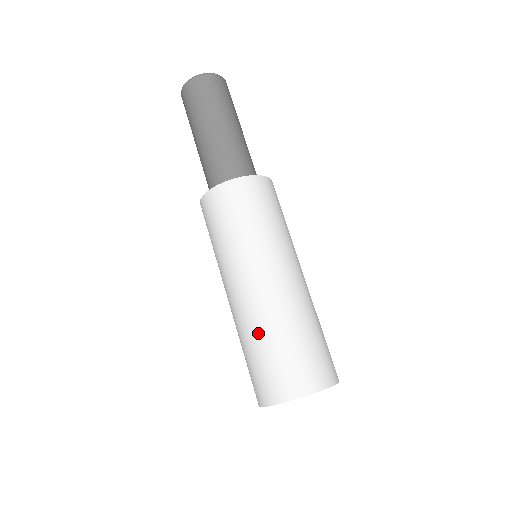
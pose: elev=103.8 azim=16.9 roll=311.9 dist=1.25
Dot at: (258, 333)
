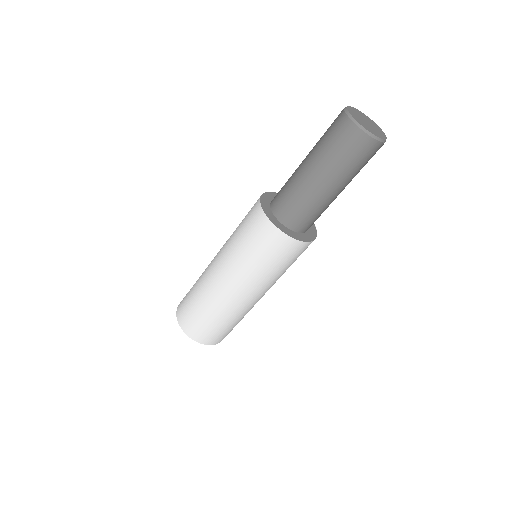
Dot at: (205, 302)
